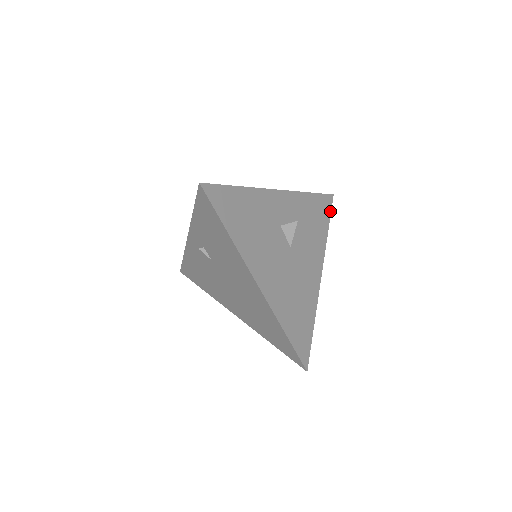
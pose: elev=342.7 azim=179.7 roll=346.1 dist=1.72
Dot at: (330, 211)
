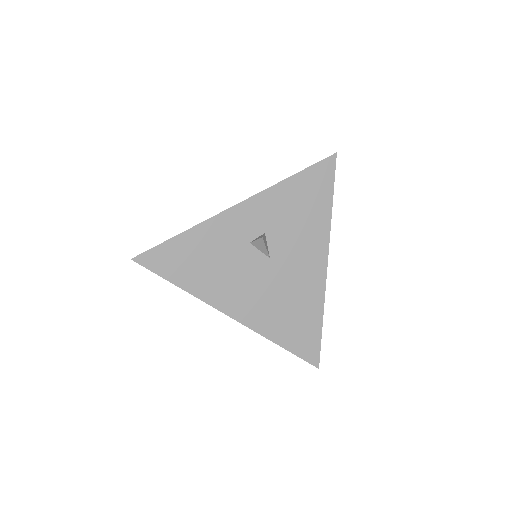
Dot at: (333, 179)
